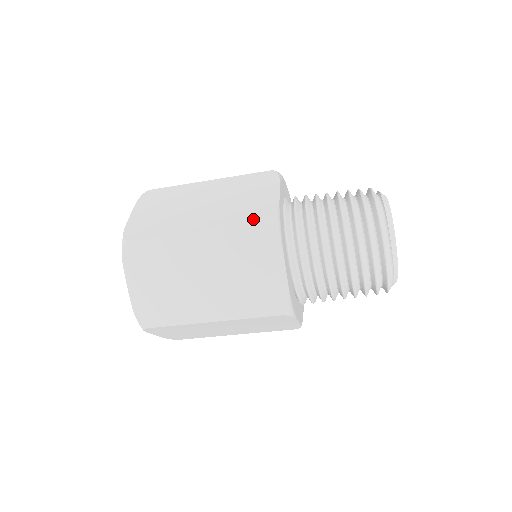
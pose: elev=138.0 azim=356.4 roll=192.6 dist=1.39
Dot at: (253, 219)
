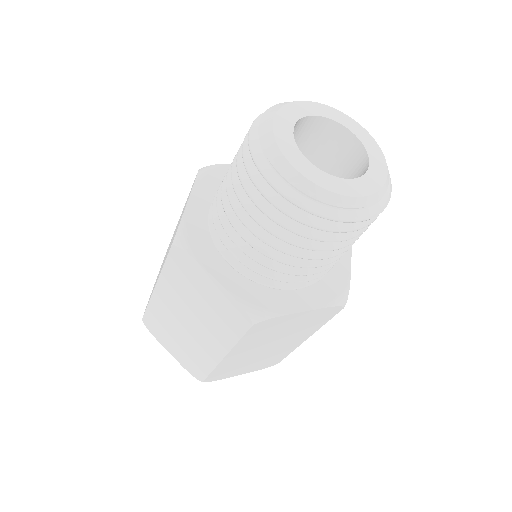
Dot at: (239, 327)
